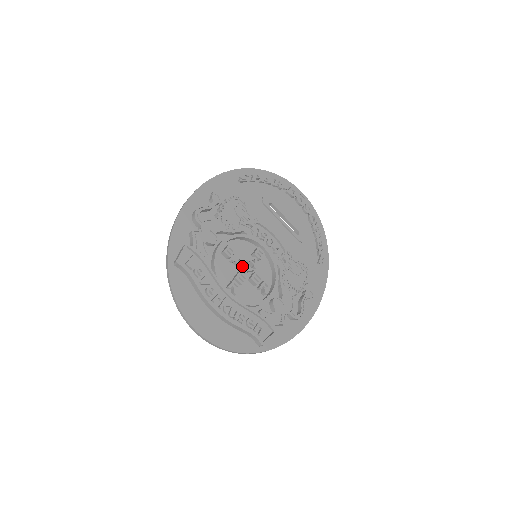
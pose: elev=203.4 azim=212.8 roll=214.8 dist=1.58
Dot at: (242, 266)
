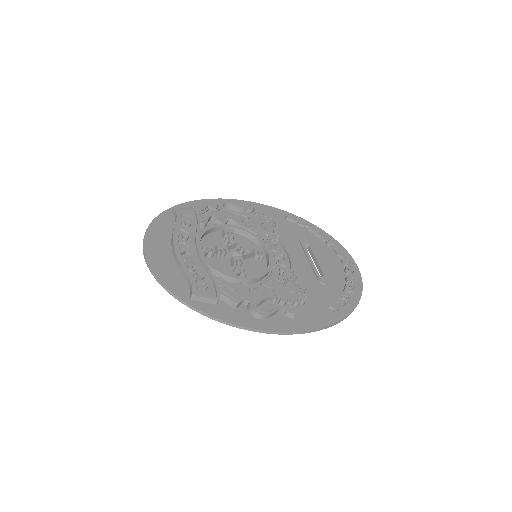
Dot at: occluded
